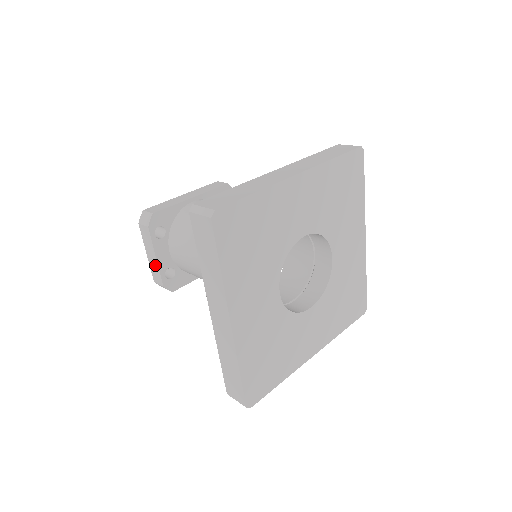
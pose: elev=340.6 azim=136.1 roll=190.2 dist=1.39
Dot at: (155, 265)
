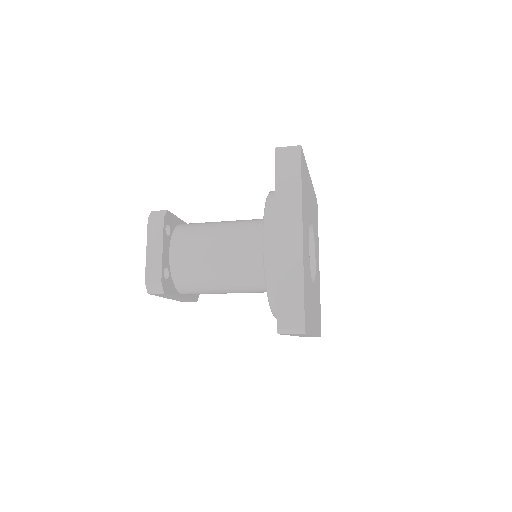
Dot at: (157, 259)
